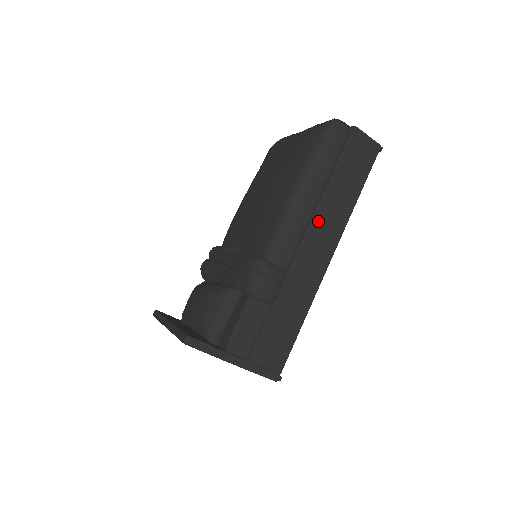
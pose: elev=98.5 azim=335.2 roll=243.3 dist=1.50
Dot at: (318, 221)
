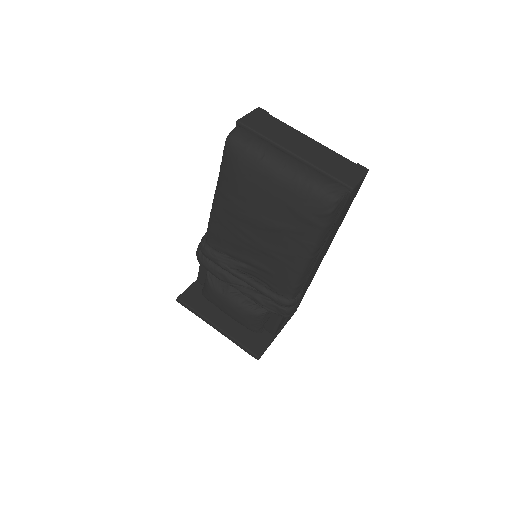
Dot at: (321, 254)
